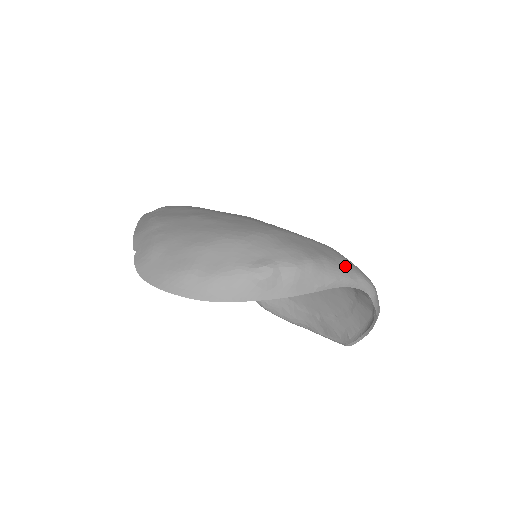
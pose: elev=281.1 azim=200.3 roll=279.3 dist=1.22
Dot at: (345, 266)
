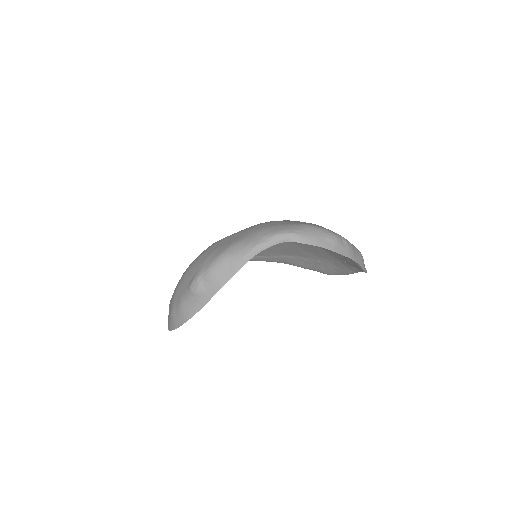
Dot at: (254, 237)
